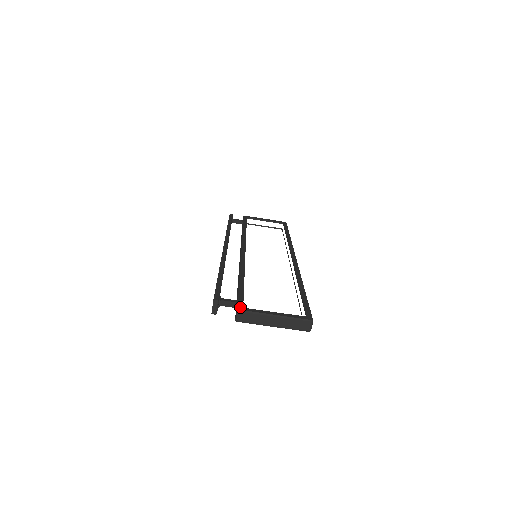
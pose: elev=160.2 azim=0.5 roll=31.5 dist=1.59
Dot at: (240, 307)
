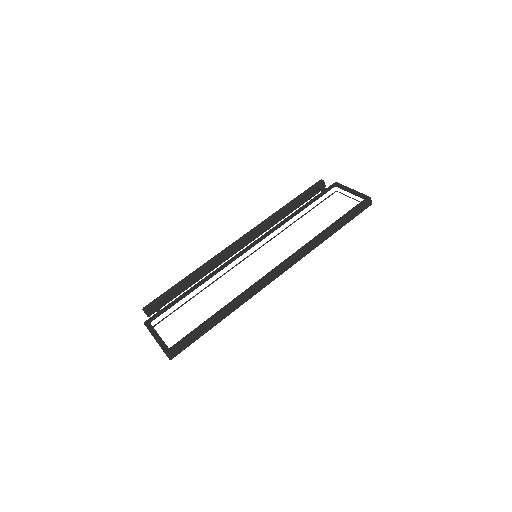
Dot at: (148, 321)
